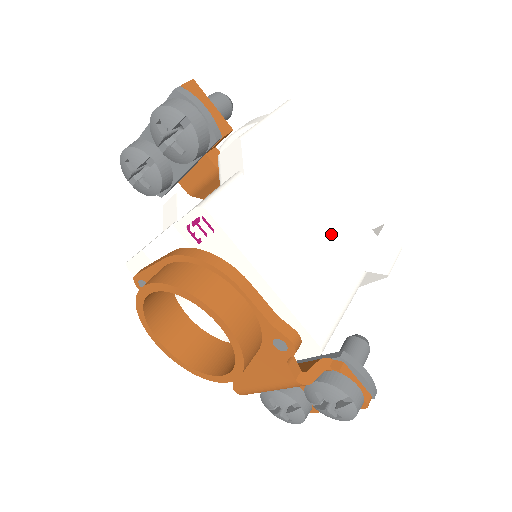
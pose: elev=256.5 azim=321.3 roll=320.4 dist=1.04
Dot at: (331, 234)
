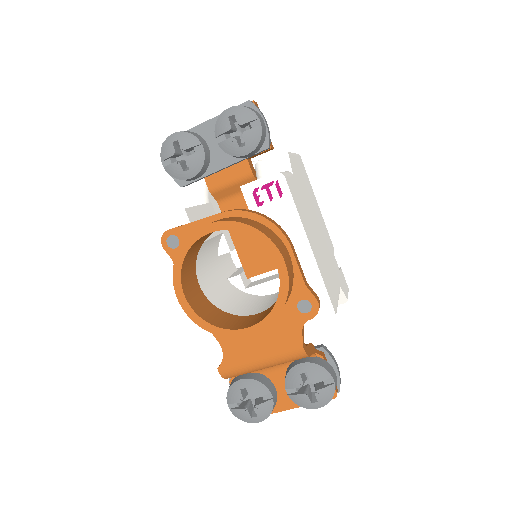
Dot at: (326, 248)
